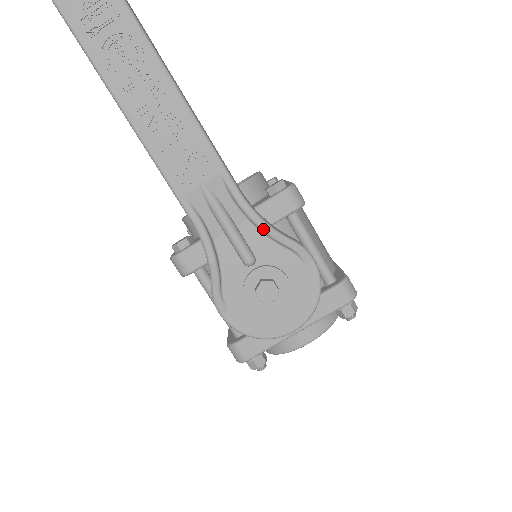
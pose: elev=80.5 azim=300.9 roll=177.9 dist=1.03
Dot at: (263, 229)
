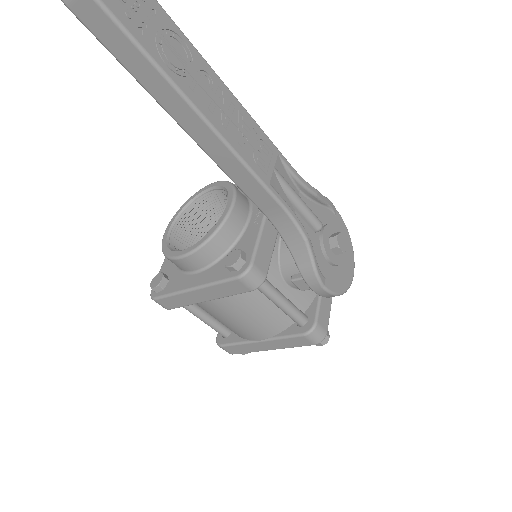
Dot at: (315, 193)
